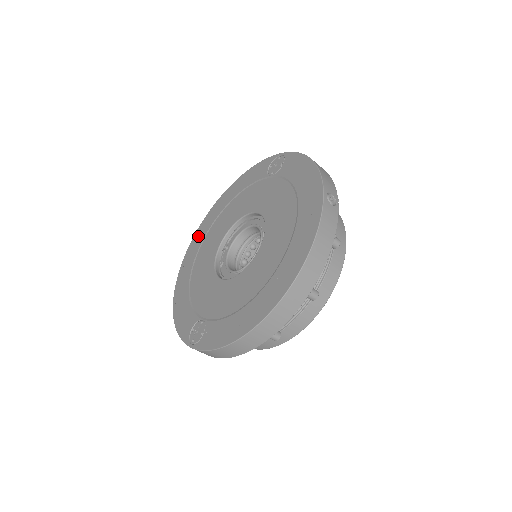
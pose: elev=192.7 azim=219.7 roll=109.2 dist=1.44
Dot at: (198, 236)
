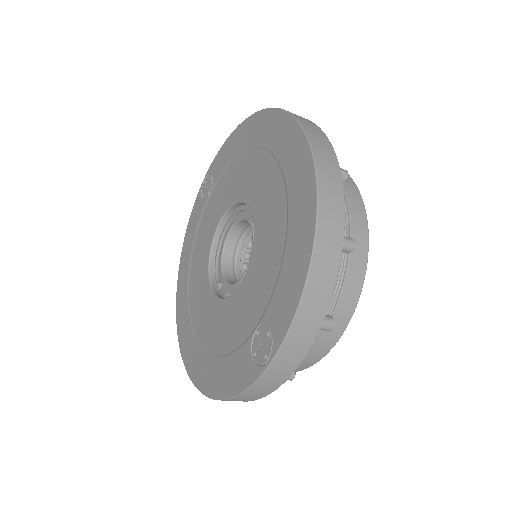
Dot at: (182, 328)
